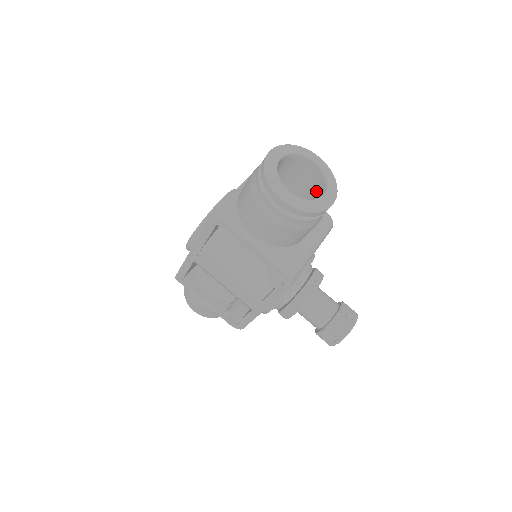
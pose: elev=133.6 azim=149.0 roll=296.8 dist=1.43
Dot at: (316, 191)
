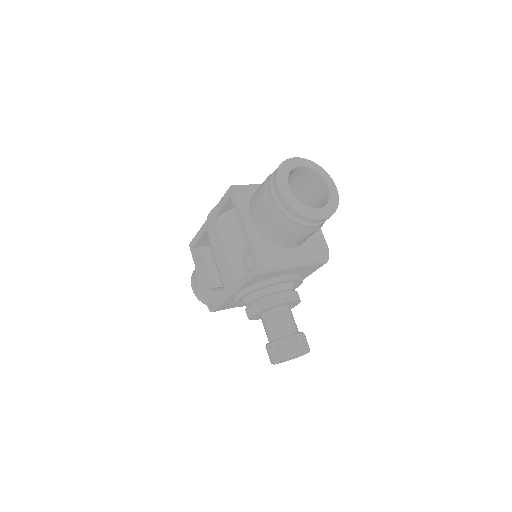
Dot at: occluded
